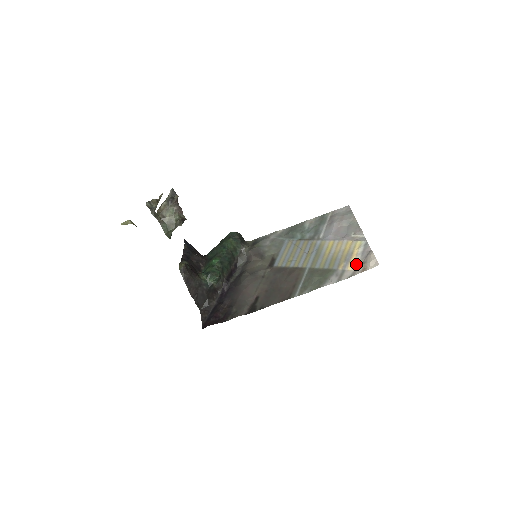
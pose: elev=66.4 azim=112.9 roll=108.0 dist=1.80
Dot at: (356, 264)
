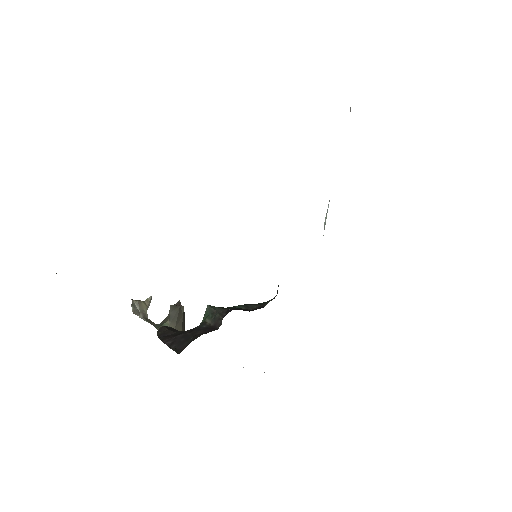
Dot at: occluded
